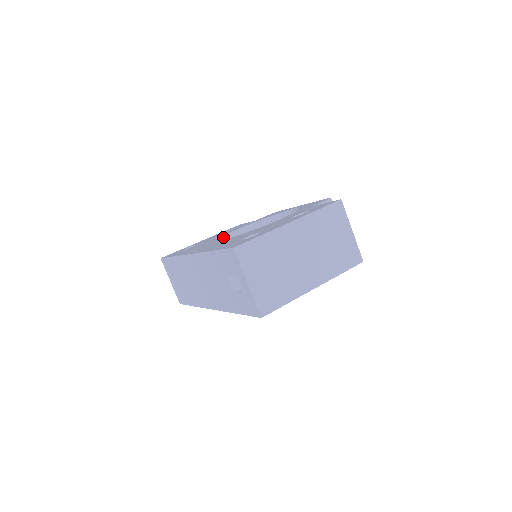
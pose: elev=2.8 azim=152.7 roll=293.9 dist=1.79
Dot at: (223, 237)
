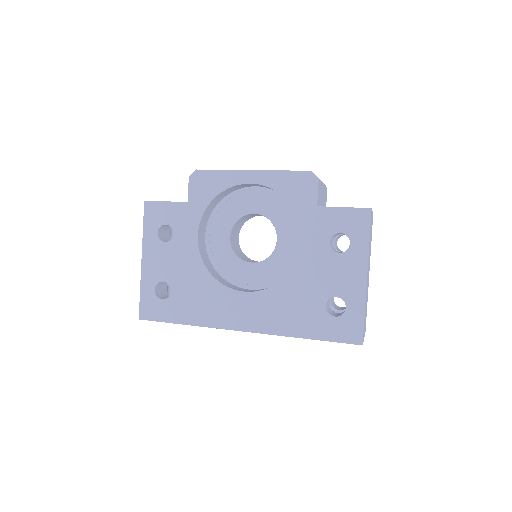
Dot at: (204, 264)
